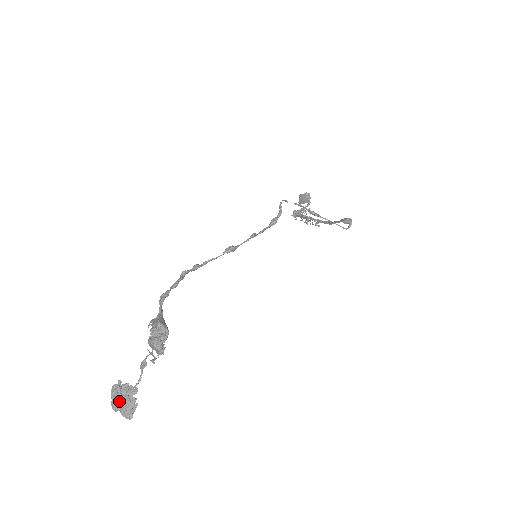
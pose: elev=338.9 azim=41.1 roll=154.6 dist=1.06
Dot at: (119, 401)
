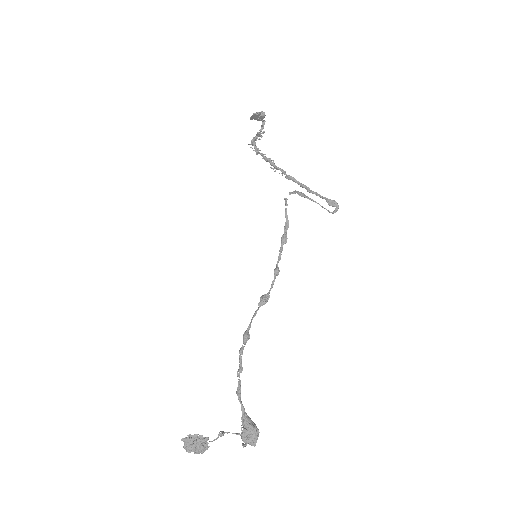
Dot at: (194, 449)
